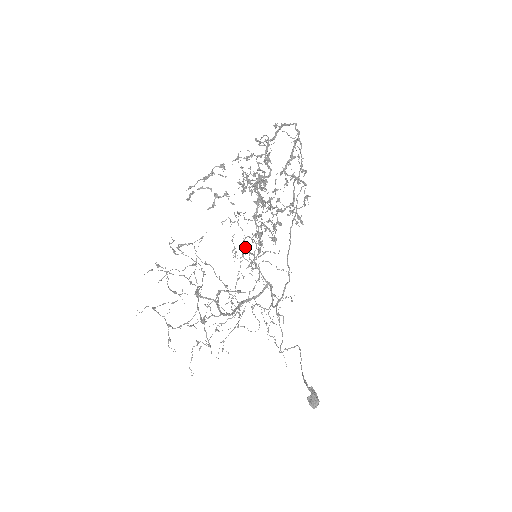
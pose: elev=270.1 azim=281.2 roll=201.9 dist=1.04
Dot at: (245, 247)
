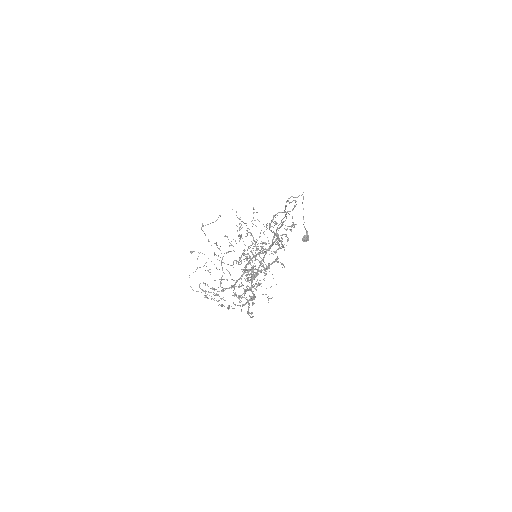
Dot at: occluded
